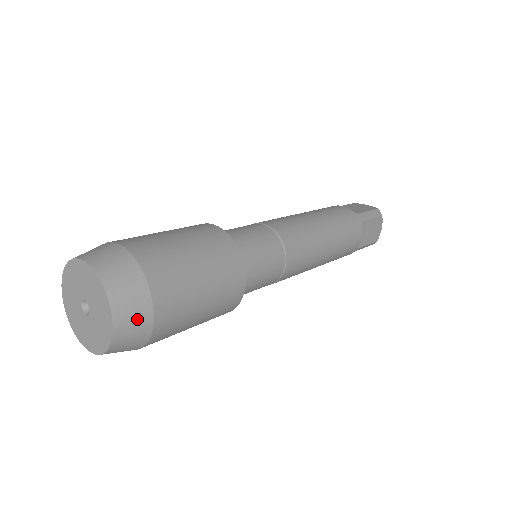
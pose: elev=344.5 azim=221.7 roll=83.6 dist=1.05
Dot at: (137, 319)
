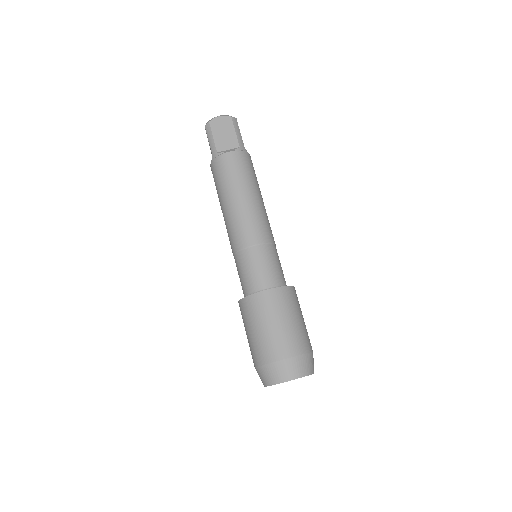
Dot at: (313, 361)
